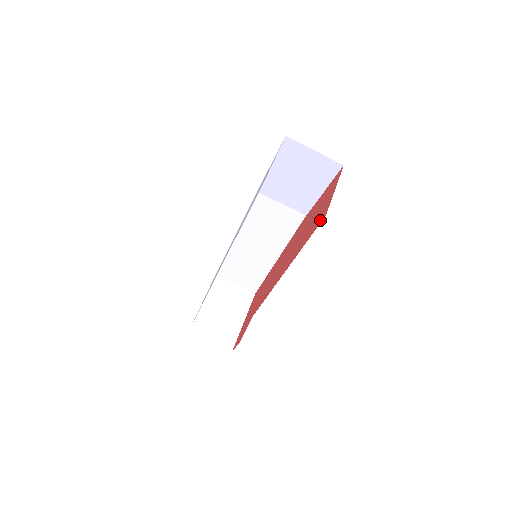
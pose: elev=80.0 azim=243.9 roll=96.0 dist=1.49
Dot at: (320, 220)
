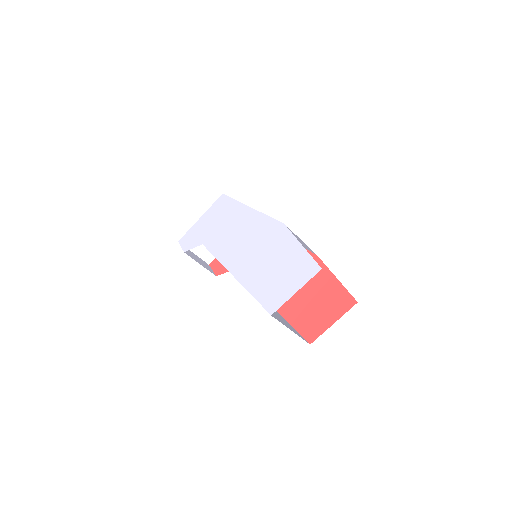
Dot at: (307, 333)
